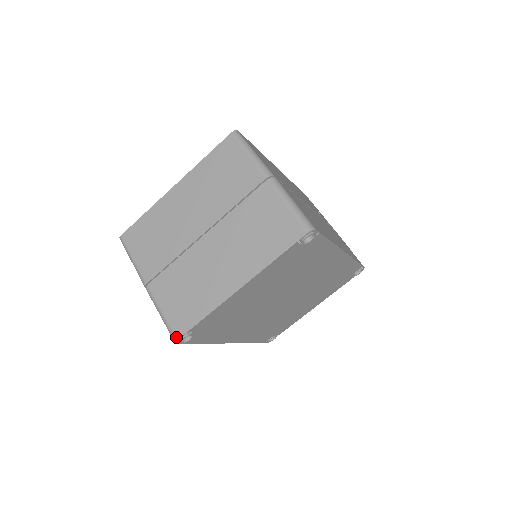
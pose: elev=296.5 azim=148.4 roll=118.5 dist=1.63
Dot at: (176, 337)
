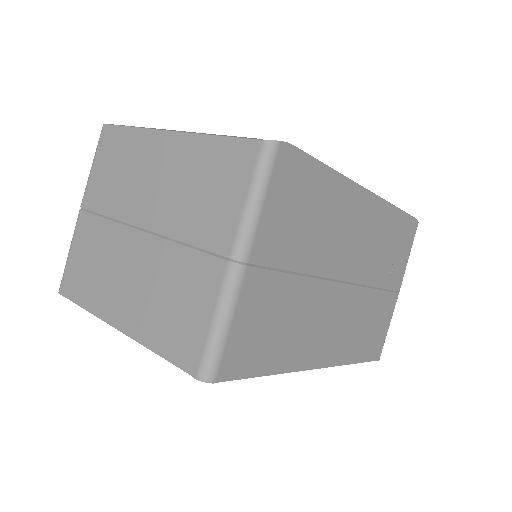
Dot at: (60, 289)
